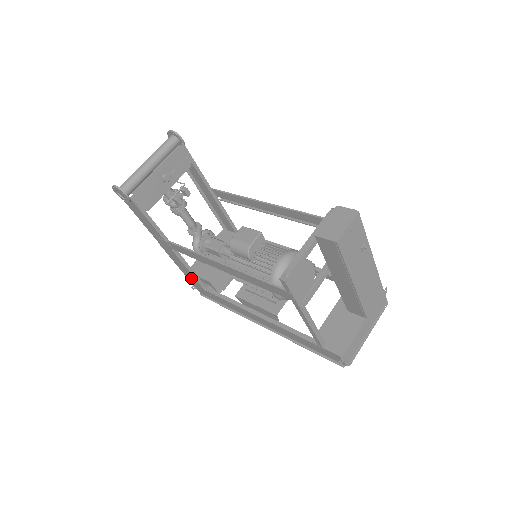
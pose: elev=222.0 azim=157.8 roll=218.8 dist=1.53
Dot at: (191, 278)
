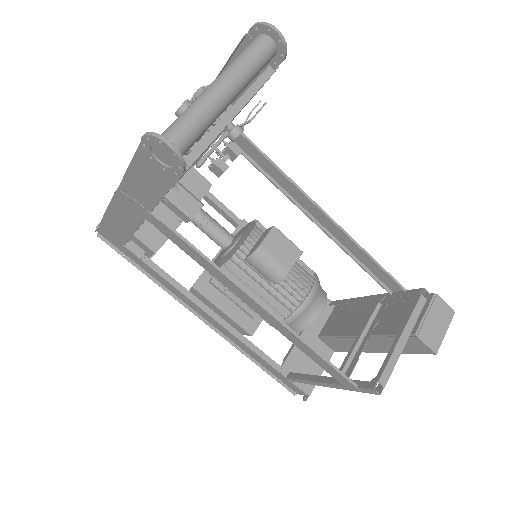
Dot at: (115, 230)
